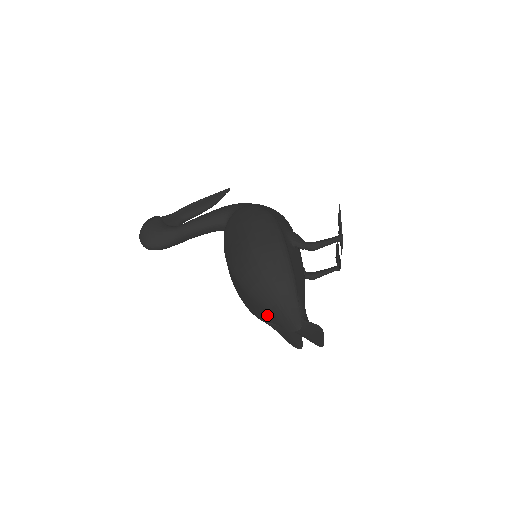
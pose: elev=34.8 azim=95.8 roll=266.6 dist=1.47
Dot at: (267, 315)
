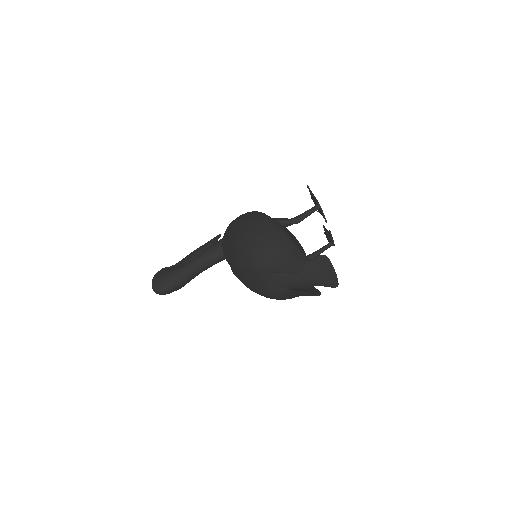
Dot at: (278, 278)
